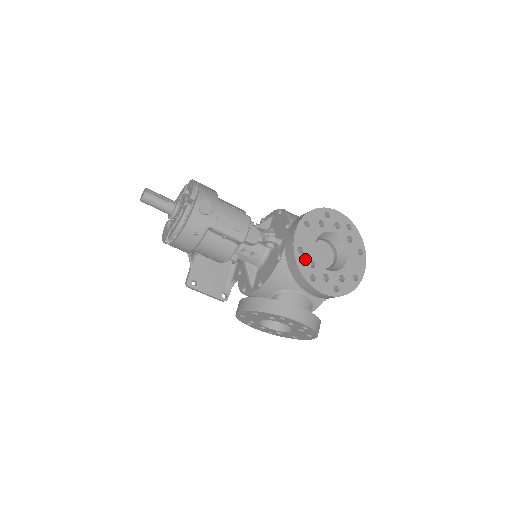
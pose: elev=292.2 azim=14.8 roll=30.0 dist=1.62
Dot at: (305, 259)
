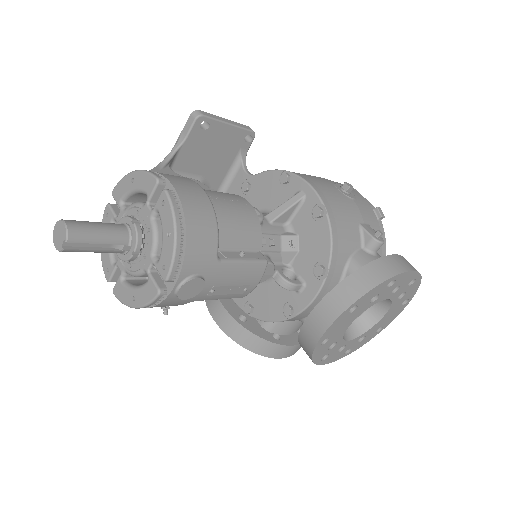
Dot at: (326, 346)
